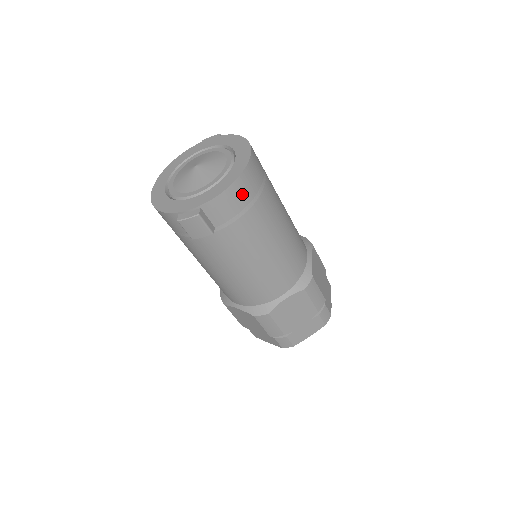
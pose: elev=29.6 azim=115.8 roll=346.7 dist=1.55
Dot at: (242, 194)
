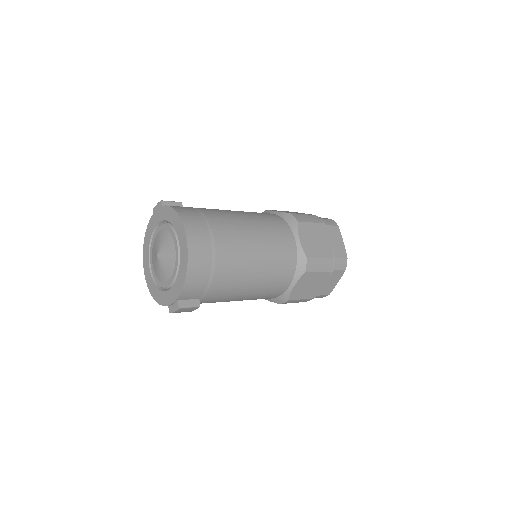
Dot at: (199, 272)
